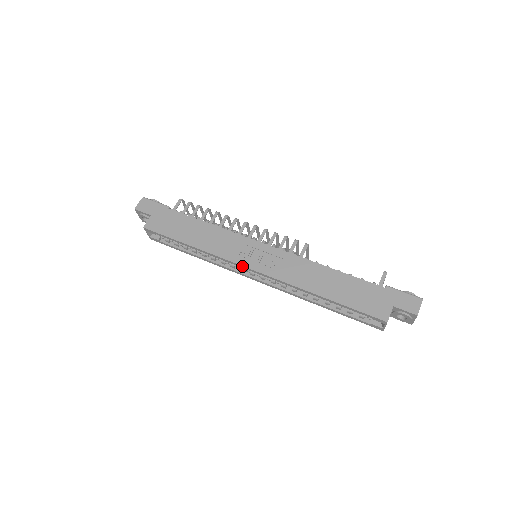
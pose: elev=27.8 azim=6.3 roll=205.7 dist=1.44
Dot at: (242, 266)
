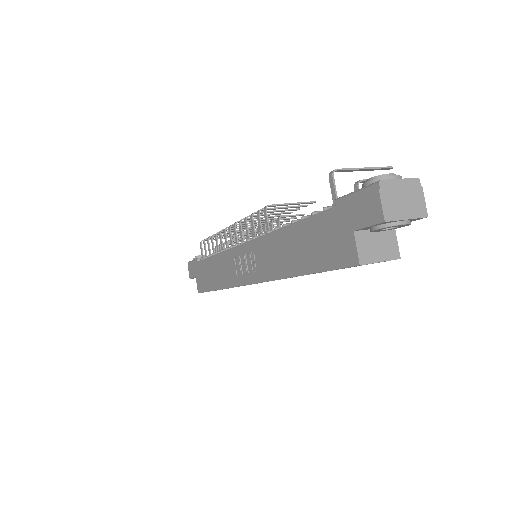
Dot at: (243, 285)
